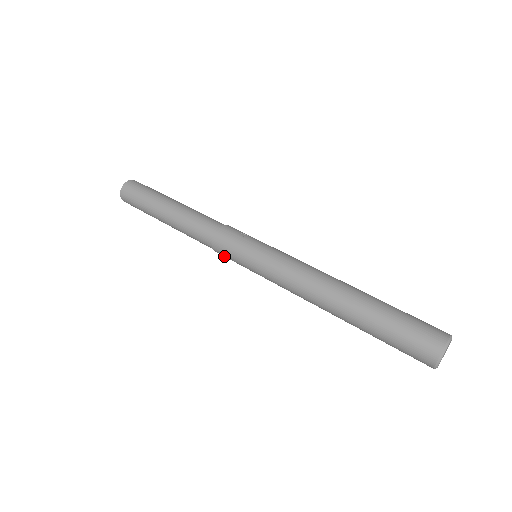
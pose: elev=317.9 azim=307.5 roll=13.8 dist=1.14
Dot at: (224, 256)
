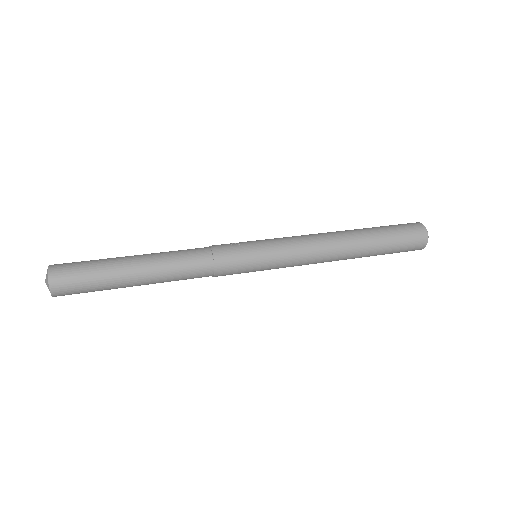
Dot at: occluded
